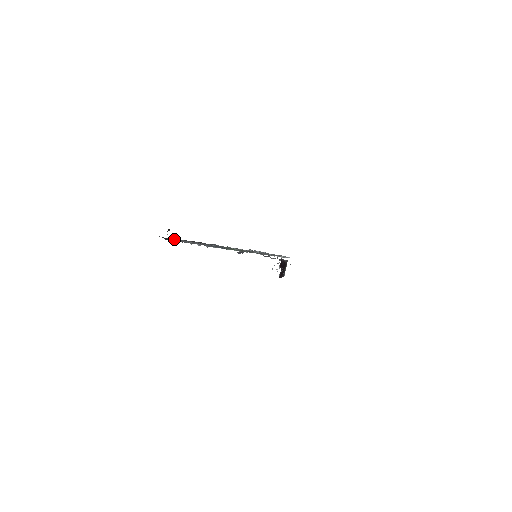
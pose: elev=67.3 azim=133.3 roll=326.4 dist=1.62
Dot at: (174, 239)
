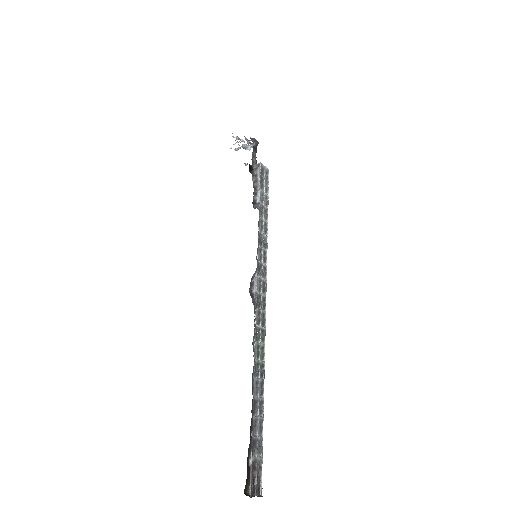
Dot at: (254, 473)
